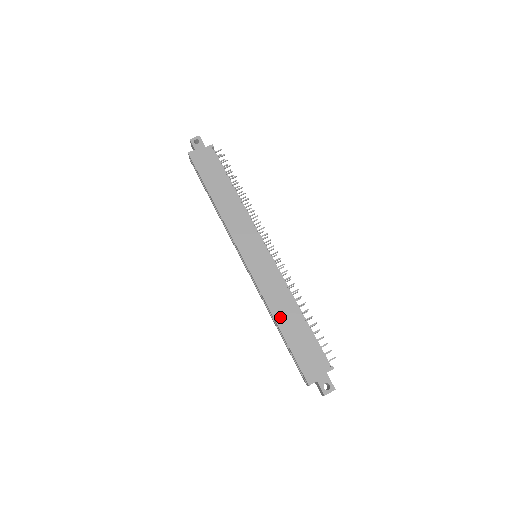
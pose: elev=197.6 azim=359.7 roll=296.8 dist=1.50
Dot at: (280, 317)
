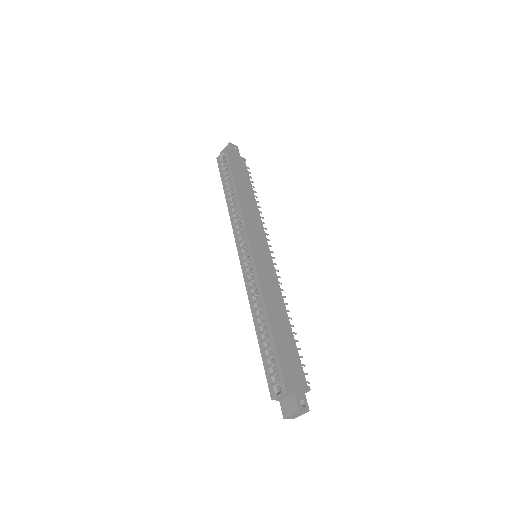
Dot at: (272, 313)
